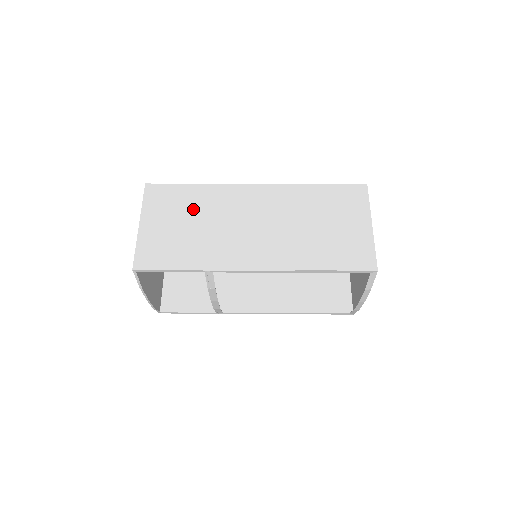
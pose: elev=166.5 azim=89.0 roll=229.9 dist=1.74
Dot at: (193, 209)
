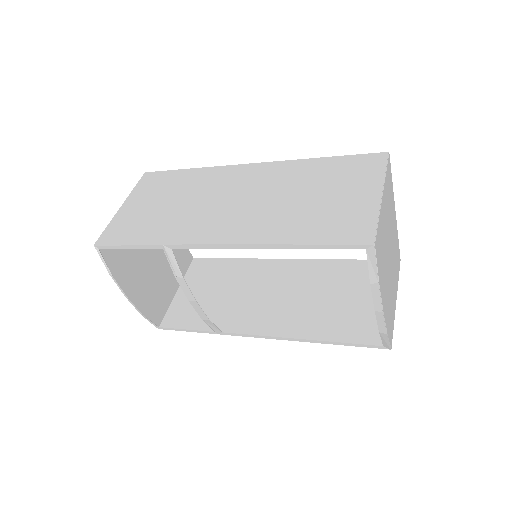
Dot at: (177, 190)
